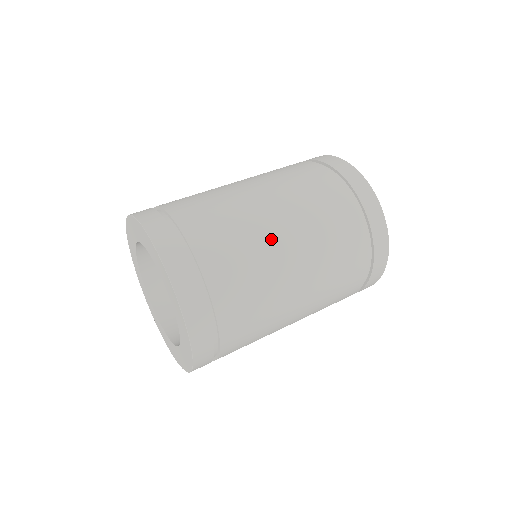
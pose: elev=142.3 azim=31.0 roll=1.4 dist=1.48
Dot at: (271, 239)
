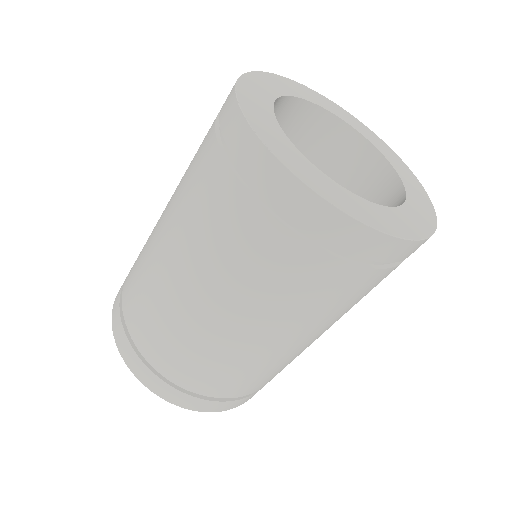
Dot at: (236, 344)
